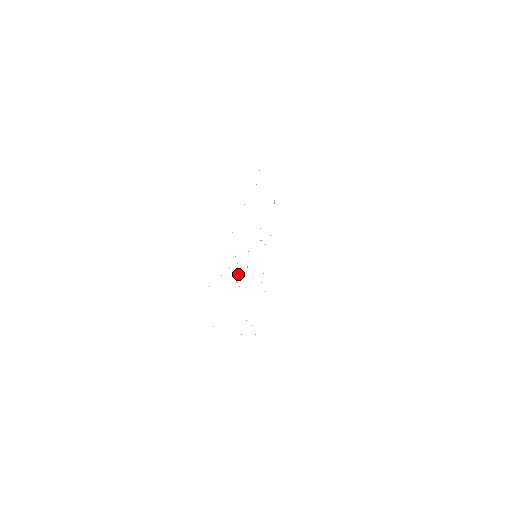
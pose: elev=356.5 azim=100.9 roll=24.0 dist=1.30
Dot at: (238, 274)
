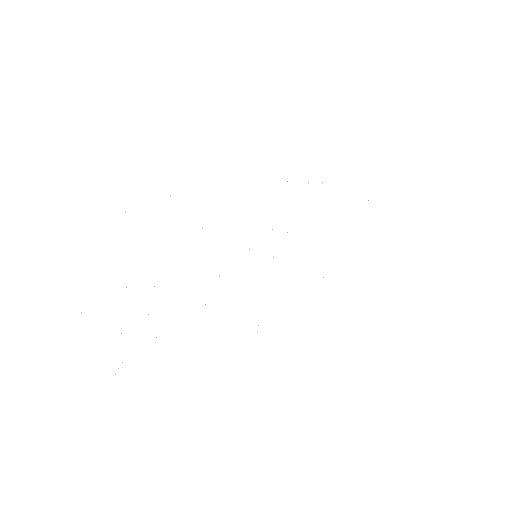
Dot at: occluded
